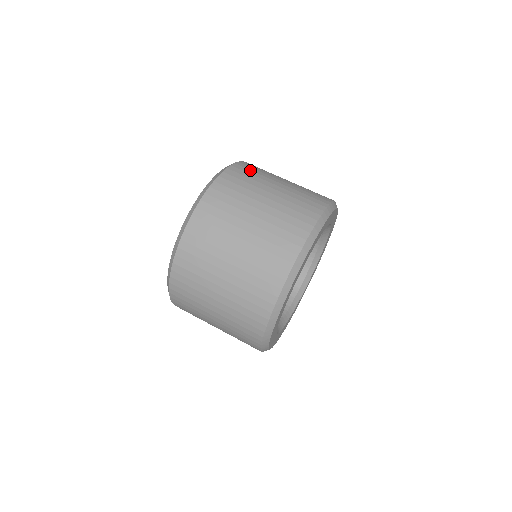
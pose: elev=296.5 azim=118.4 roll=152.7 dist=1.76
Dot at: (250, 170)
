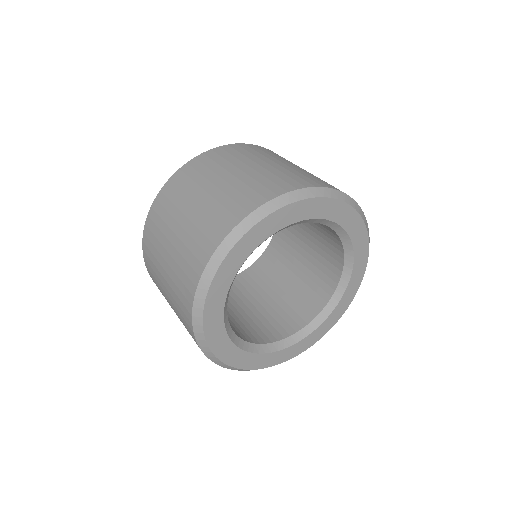
Dot at: occluded
